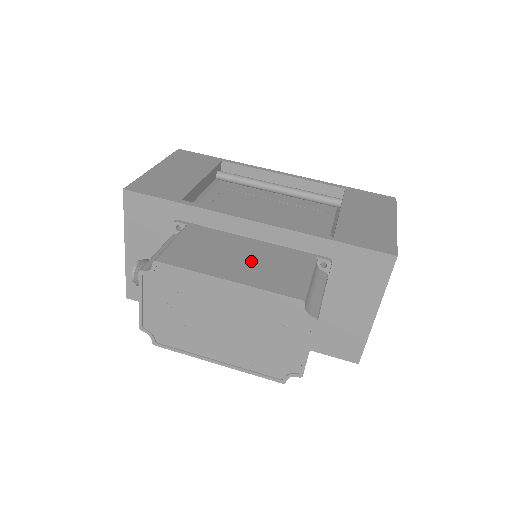
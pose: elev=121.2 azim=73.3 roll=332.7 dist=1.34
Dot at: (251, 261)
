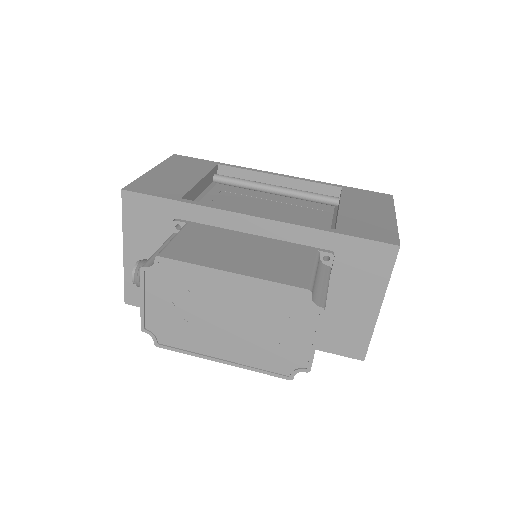
Dot at: (254, 255)
